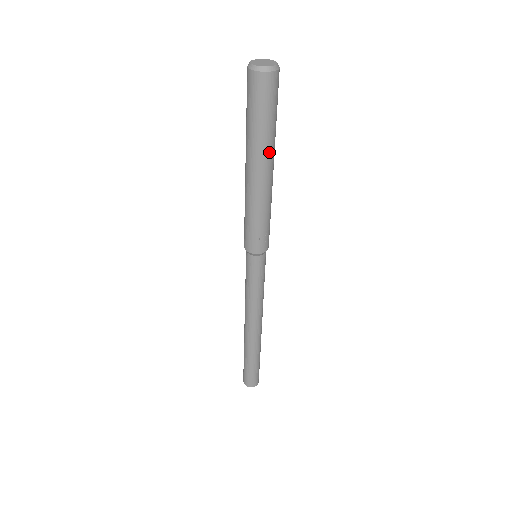
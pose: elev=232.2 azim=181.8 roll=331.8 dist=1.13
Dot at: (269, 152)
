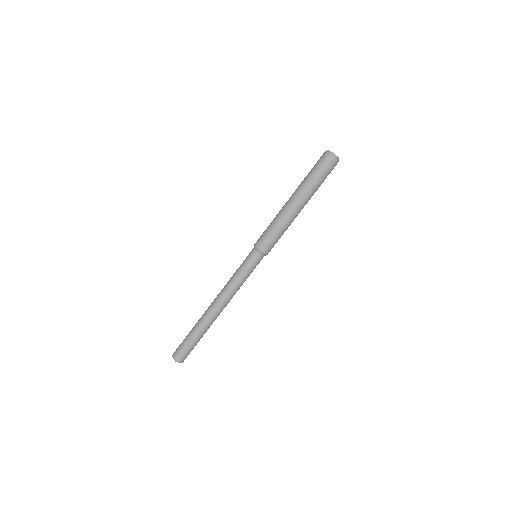
Dot at: (310, 197)
